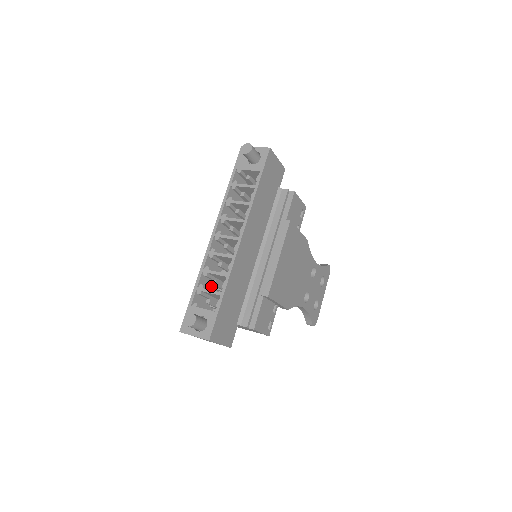
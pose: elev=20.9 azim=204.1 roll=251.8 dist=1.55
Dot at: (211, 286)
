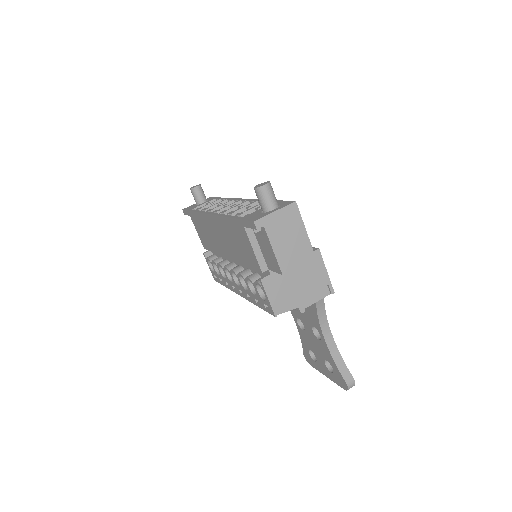
Dot at: occluded
